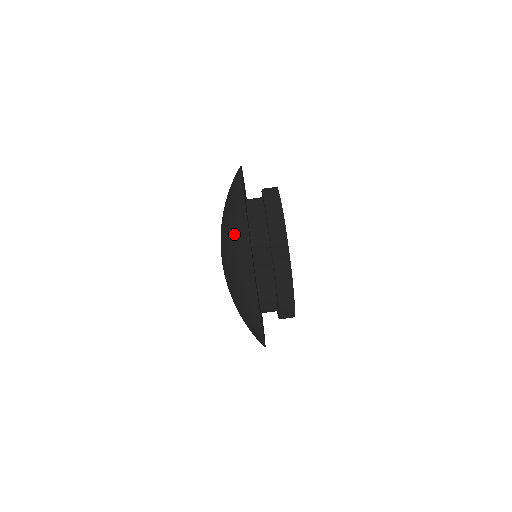
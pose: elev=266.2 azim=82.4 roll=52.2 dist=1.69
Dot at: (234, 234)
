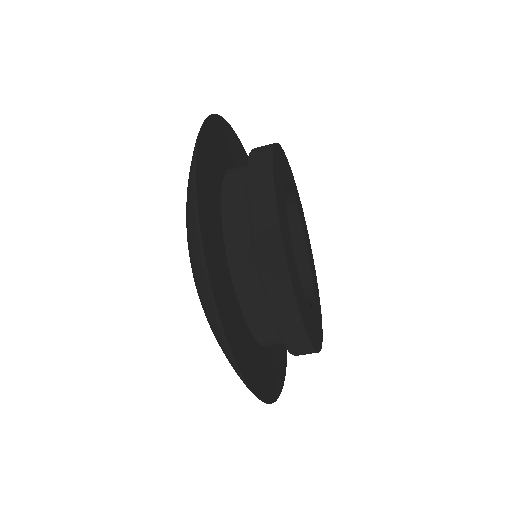
Dot at: occluded
